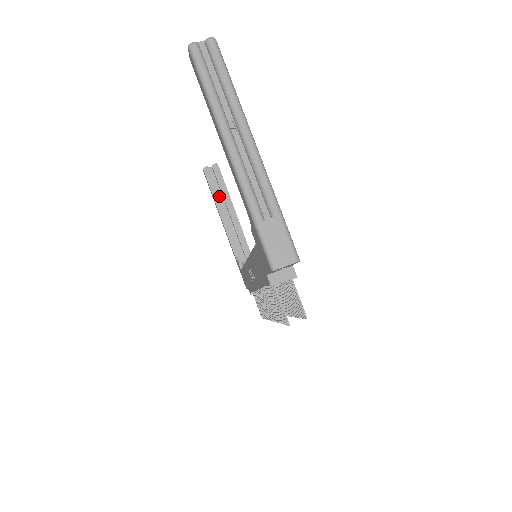
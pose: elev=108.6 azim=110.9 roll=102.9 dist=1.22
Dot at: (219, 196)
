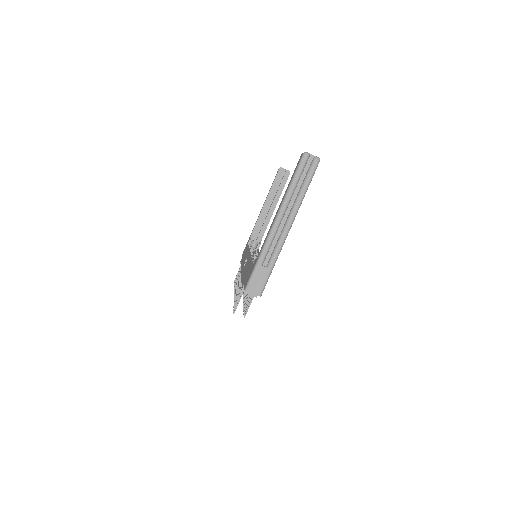
Dot at: (274, 191)
